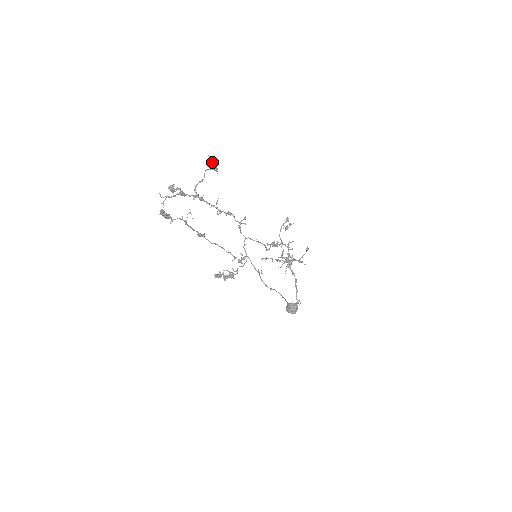
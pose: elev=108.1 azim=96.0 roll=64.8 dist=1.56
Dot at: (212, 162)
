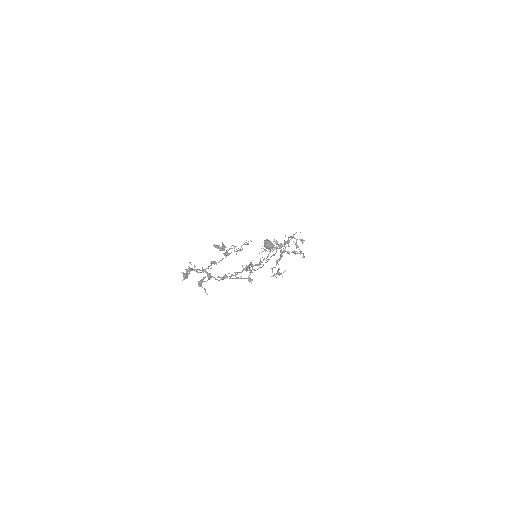
Dot at: occluded
